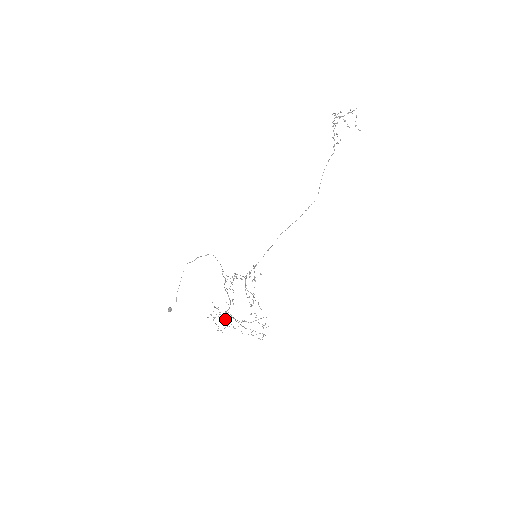
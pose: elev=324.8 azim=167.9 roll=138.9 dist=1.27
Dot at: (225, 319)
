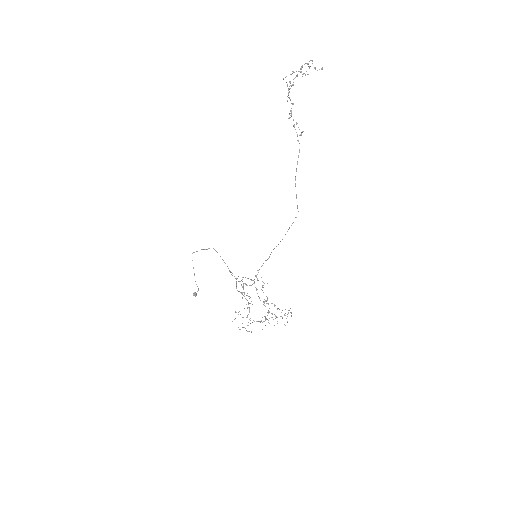
Dot at: occluded
